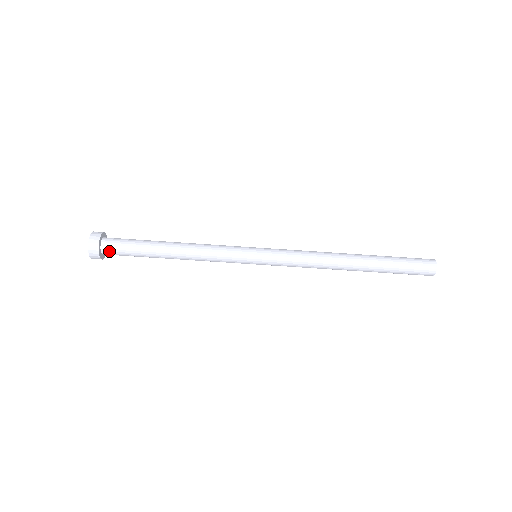
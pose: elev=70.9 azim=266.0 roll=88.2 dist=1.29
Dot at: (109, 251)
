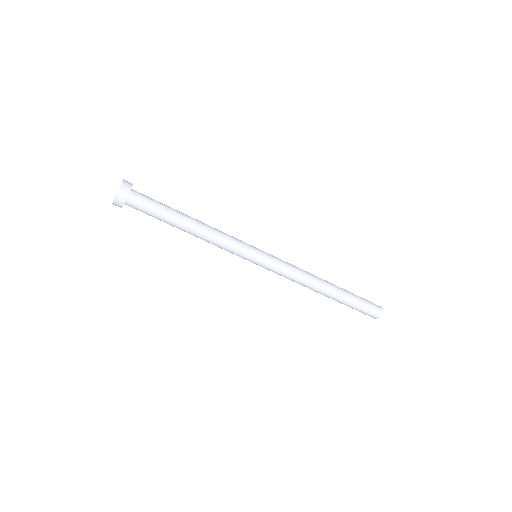
Dot at: (133, 205)
